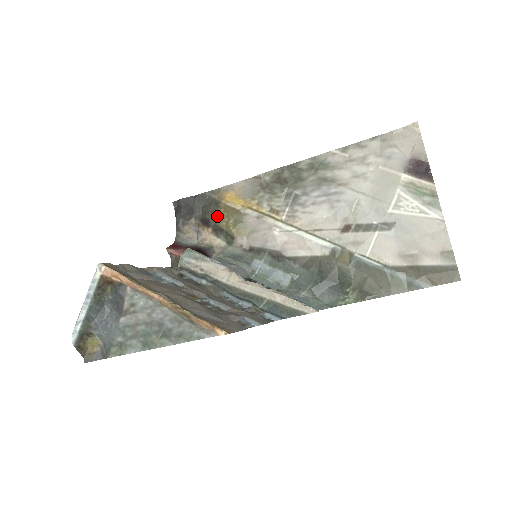
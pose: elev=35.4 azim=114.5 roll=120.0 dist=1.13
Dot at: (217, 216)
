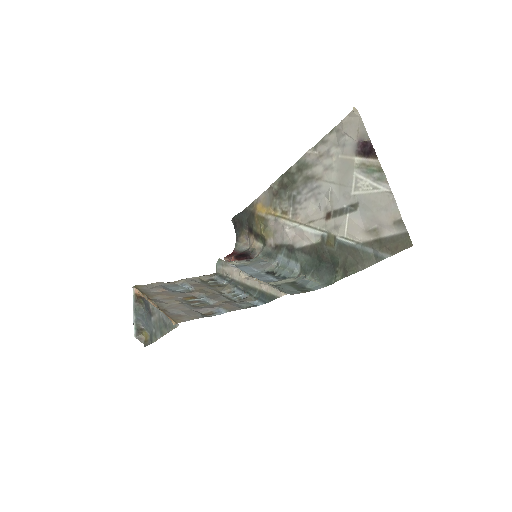
Dot at: (255, 225)
